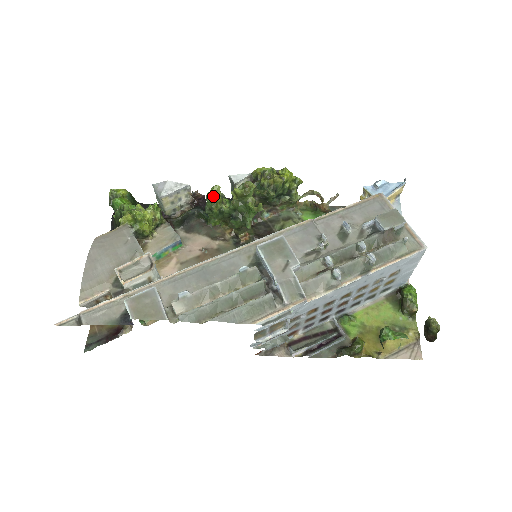
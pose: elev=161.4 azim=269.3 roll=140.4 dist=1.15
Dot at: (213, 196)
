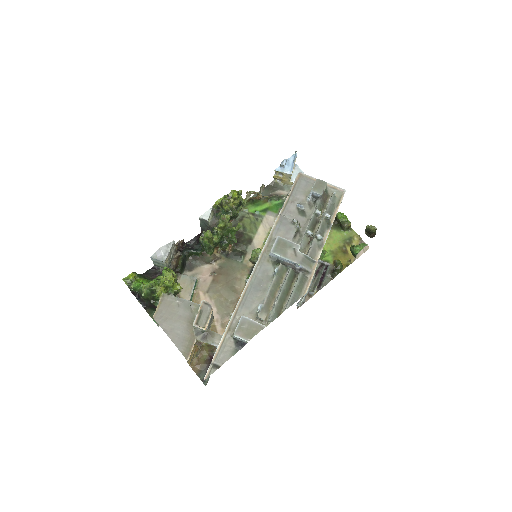
Dot at: (209, 239)
